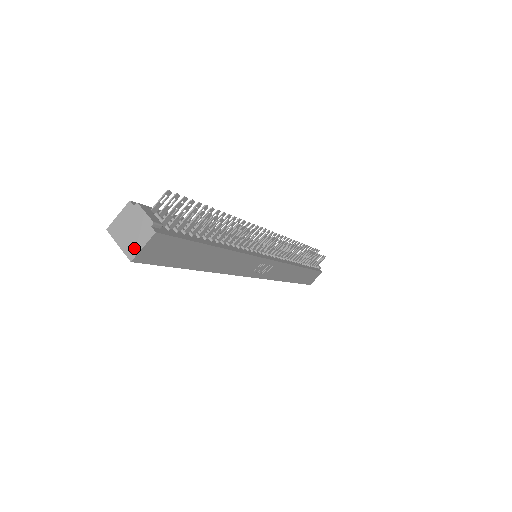
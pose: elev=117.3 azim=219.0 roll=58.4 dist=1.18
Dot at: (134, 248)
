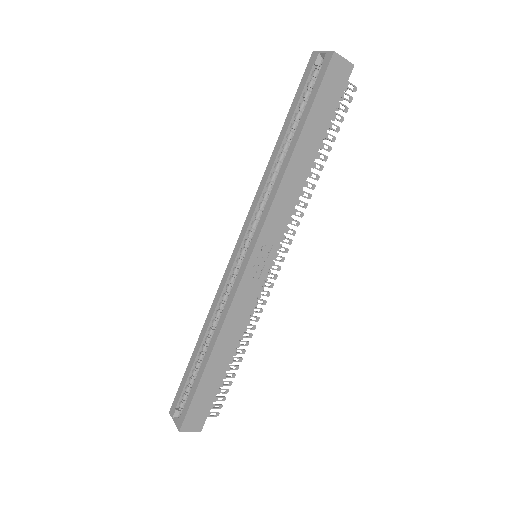
Dot at: (337, 55)
